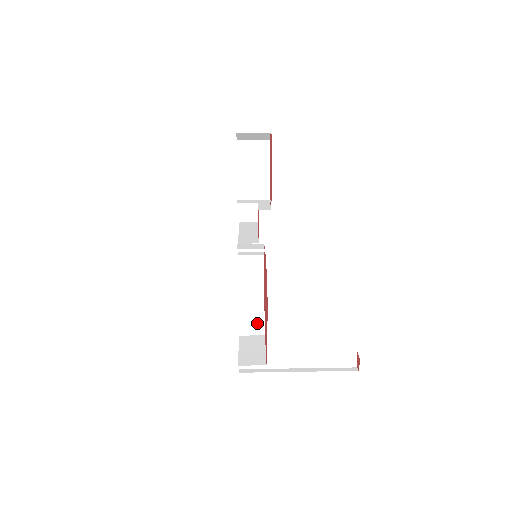
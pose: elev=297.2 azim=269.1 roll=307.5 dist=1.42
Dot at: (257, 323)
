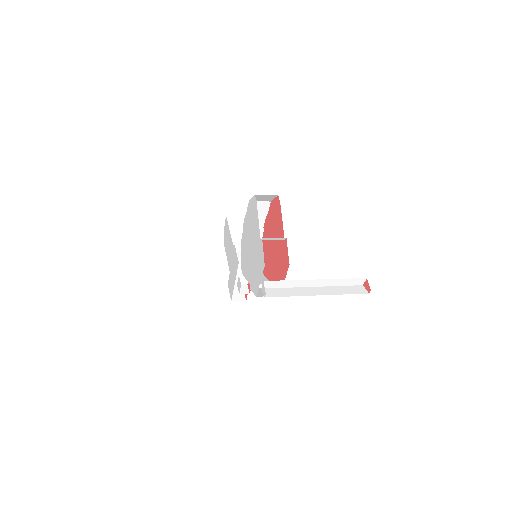
Dot at: occluded
